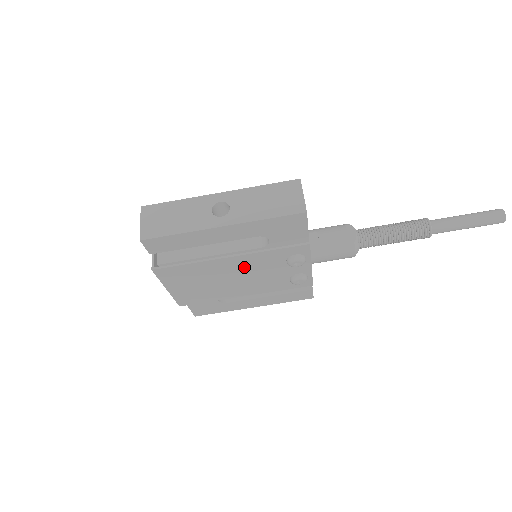
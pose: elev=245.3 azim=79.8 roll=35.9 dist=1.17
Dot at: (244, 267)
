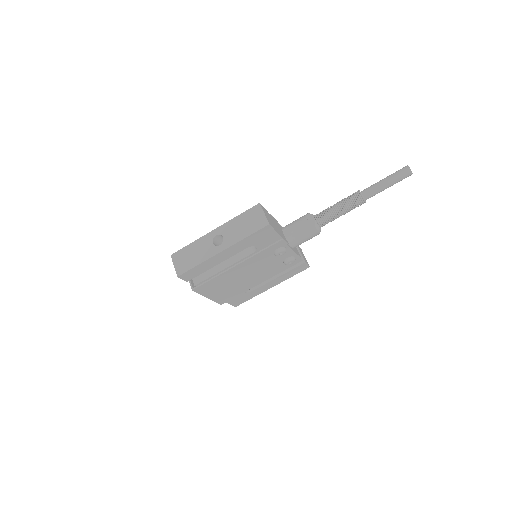
Dot at: (249, 267)
